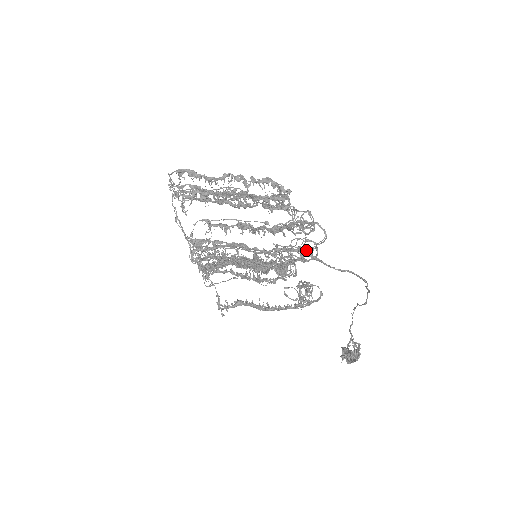
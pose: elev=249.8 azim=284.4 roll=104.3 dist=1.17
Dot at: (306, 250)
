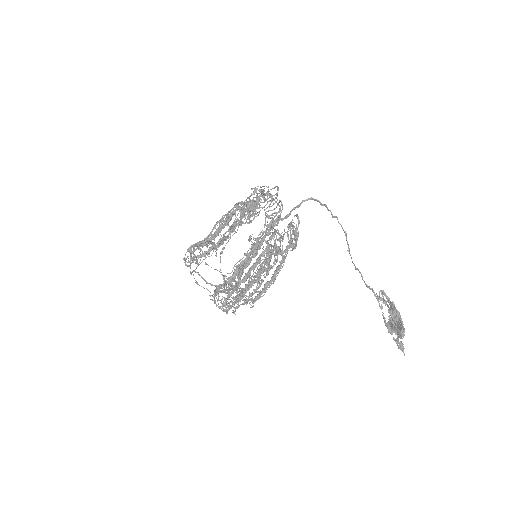
Dot at: occluded
